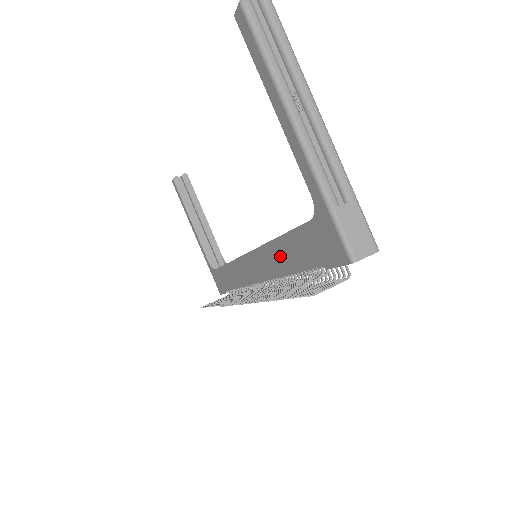
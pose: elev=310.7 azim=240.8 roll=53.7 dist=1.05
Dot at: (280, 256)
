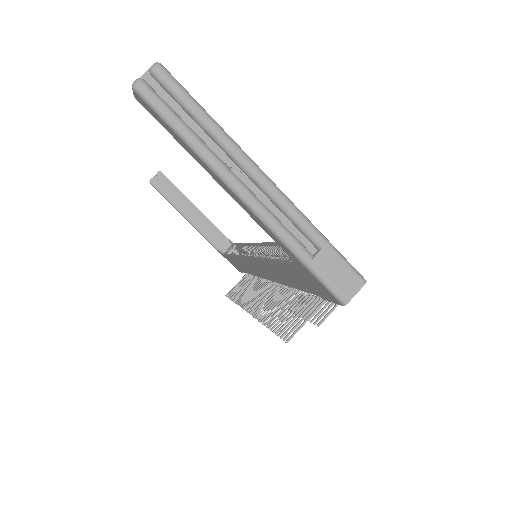
Dot at: (277, 273)
